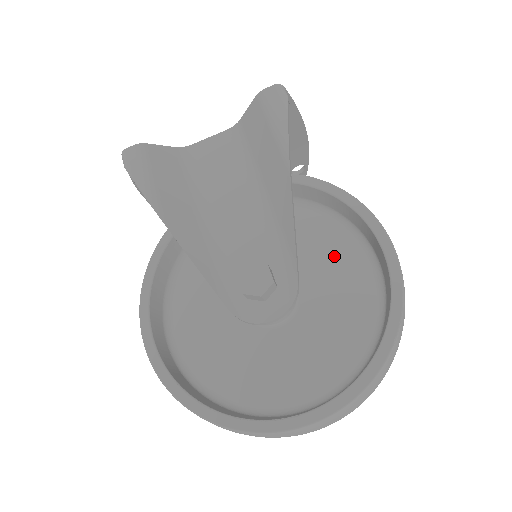
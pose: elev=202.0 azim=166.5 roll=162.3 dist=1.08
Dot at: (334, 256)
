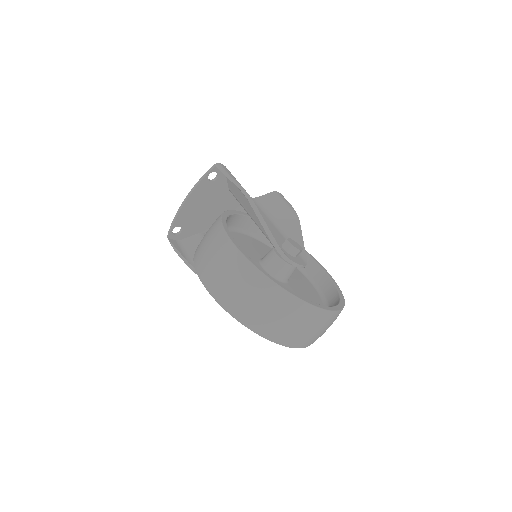
Dot at: (296, 273)
